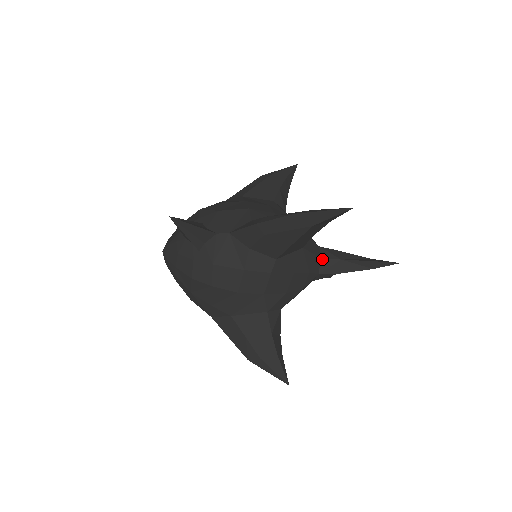
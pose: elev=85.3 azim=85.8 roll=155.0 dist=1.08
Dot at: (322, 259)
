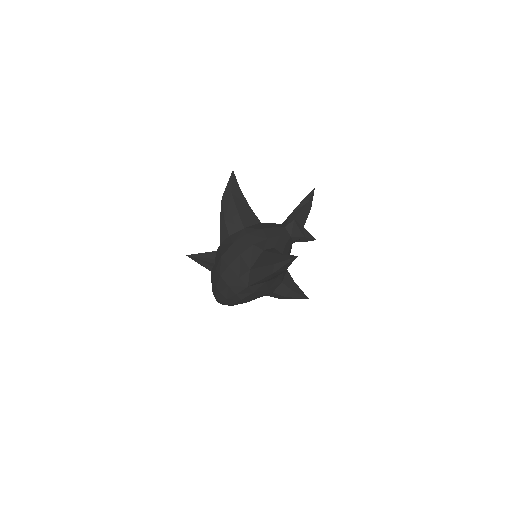
Dot at: (282, 224)
